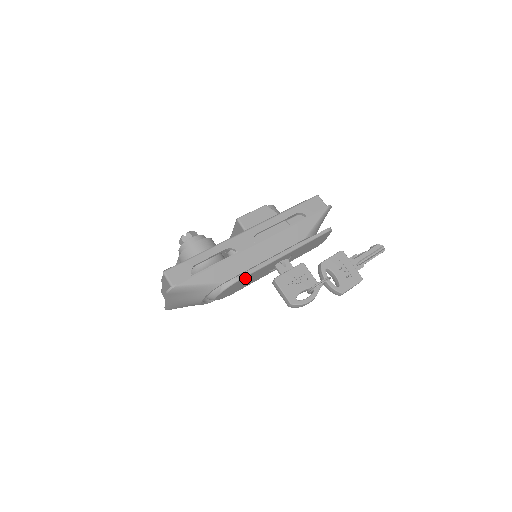
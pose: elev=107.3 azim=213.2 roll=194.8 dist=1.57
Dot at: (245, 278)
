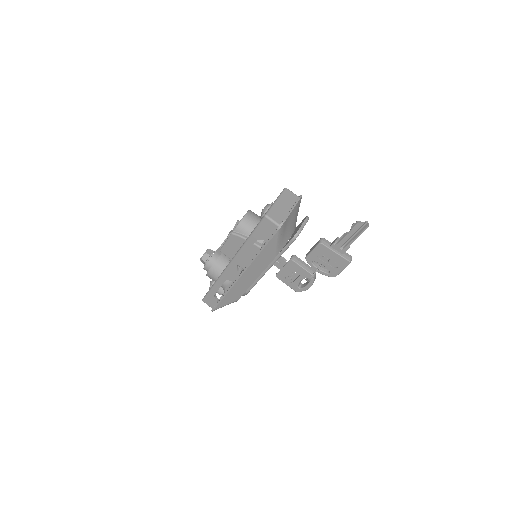
Dot at: occluded
